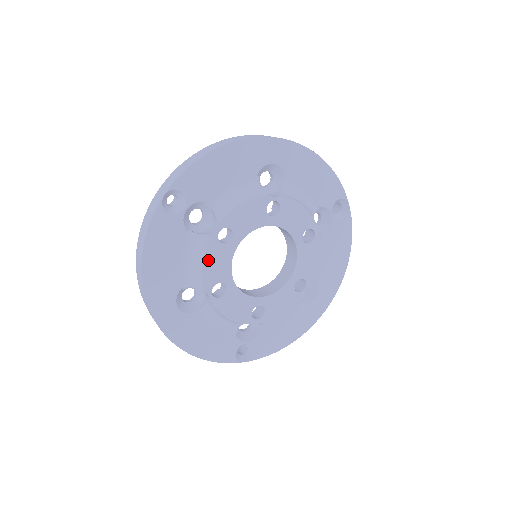
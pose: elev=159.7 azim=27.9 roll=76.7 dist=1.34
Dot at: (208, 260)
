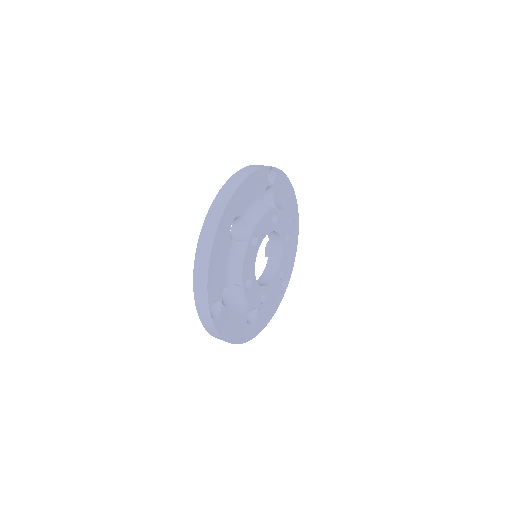
Dot at: (251, 301)
